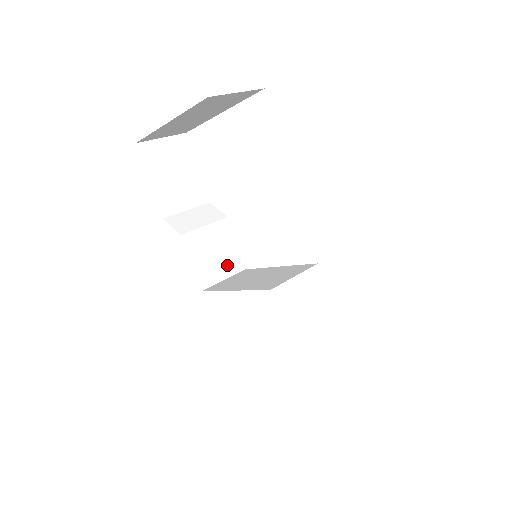
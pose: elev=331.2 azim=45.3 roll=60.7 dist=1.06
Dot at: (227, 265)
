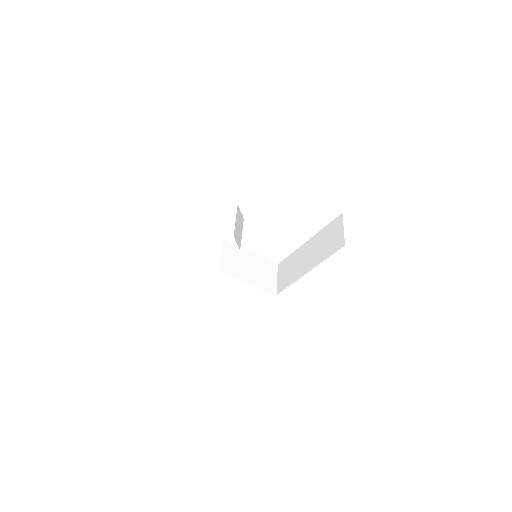
Dot at: occluded
